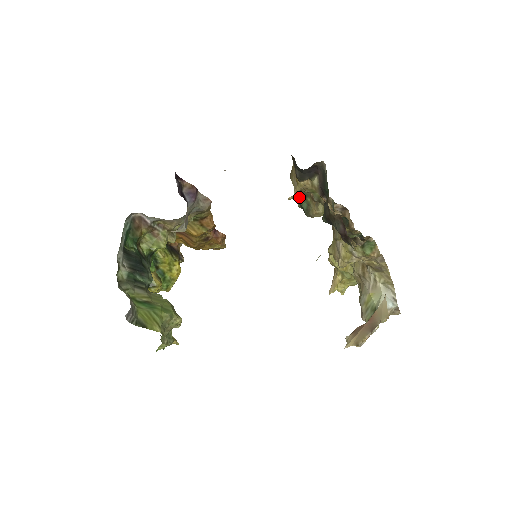
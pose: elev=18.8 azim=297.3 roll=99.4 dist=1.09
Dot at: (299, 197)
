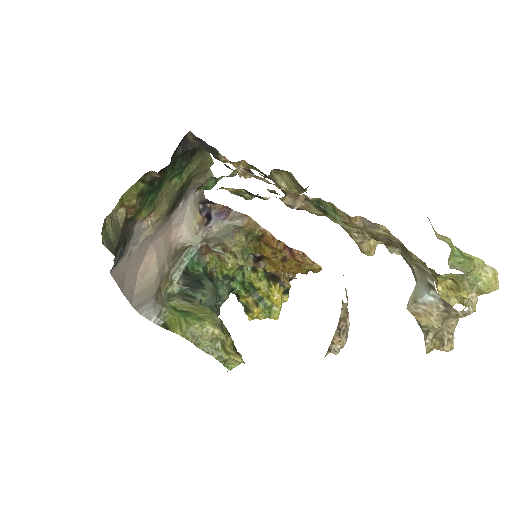
Dot at: occluded
